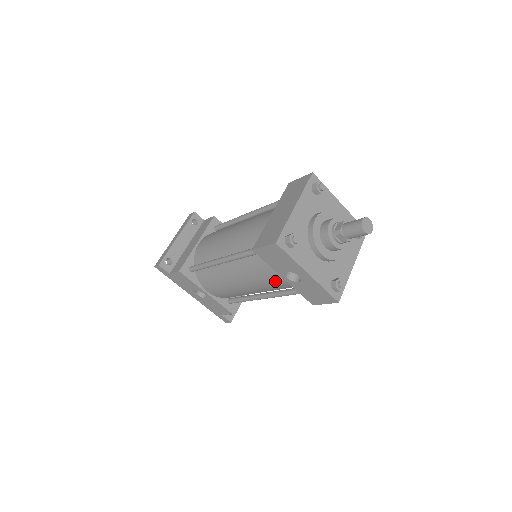
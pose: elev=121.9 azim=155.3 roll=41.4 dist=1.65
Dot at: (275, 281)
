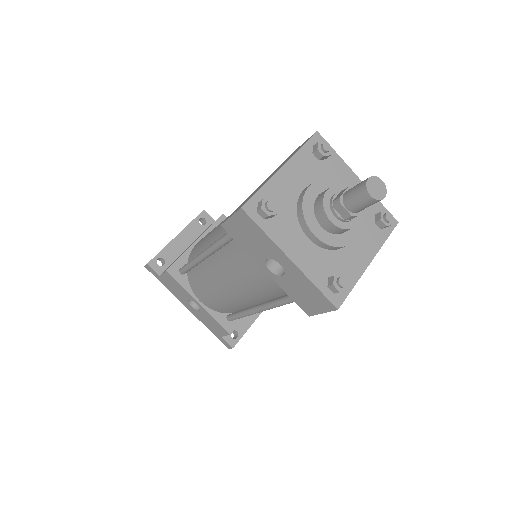
Dot at: (260, 278)
